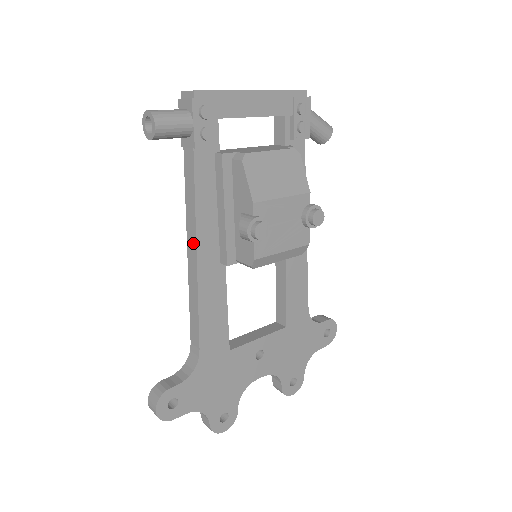
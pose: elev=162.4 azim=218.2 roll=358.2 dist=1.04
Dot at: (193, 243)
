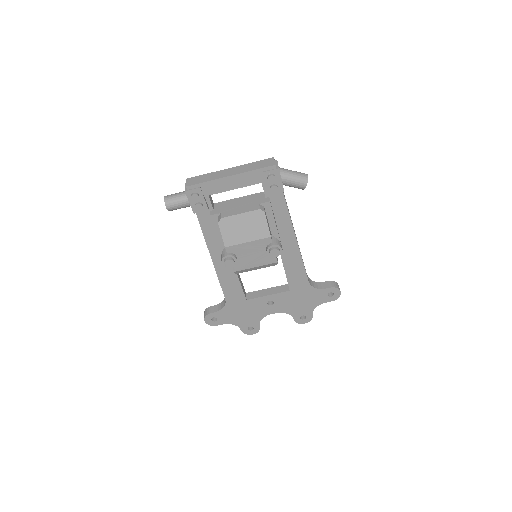
Dot at: (209, 252)
